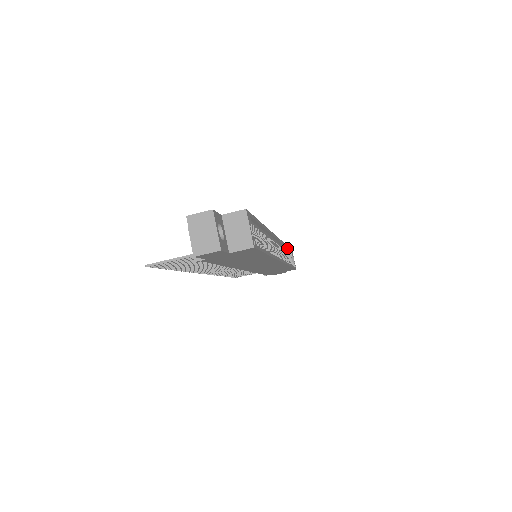
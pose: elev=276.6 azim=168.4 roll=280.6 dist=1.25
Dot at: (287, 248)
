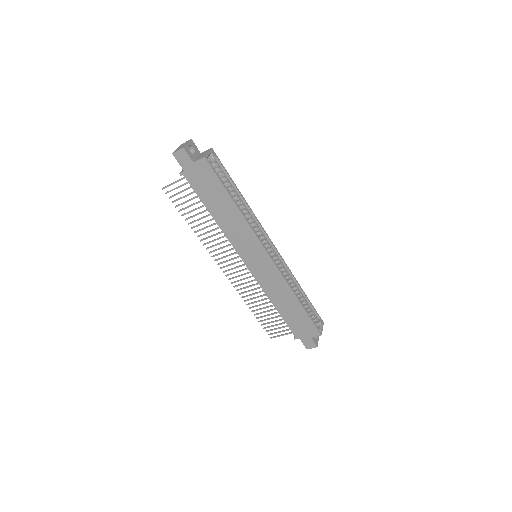
Dot at: (306, 298)
